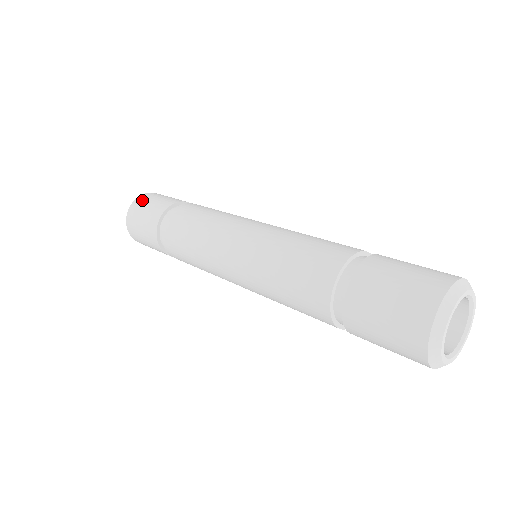
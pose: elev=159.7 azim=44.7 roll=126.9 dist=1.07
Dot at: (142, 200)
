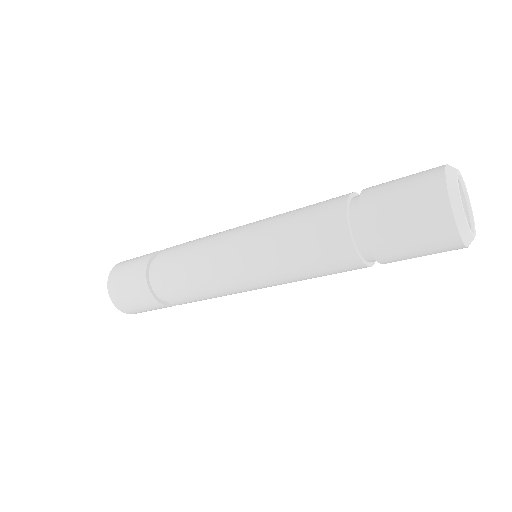
Dot at: (115, 276)
